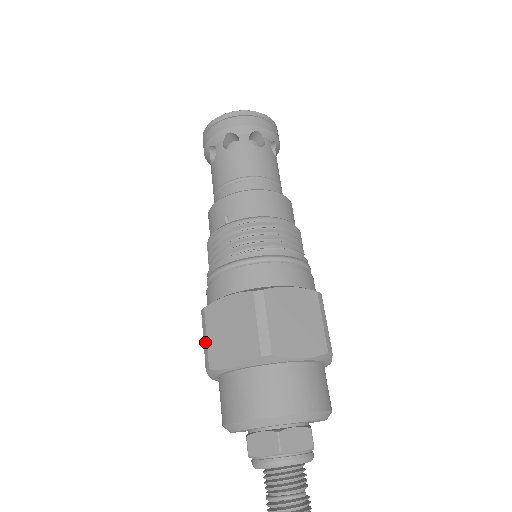
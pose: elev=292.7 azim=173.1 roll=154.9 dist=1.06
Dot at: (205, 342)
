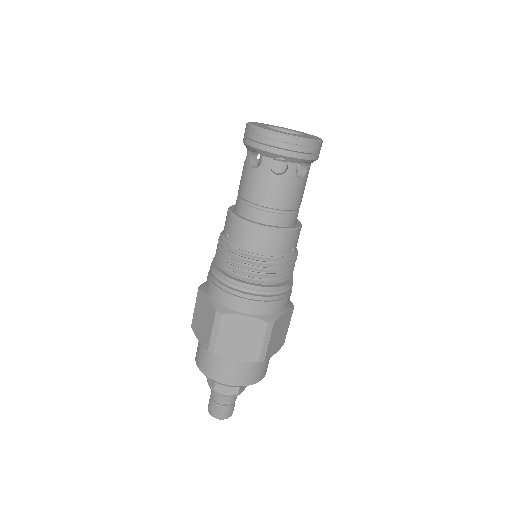
Dot at: (194, 309)
